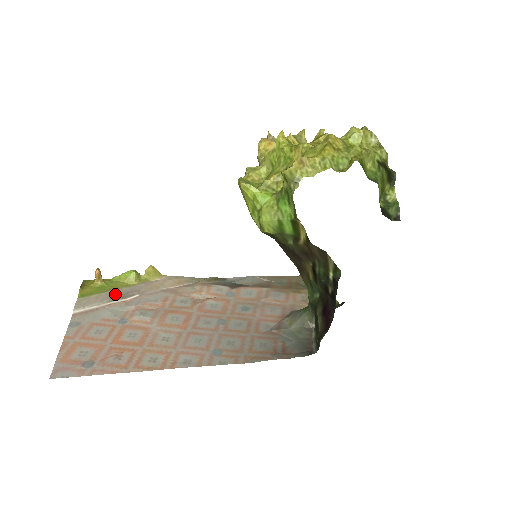
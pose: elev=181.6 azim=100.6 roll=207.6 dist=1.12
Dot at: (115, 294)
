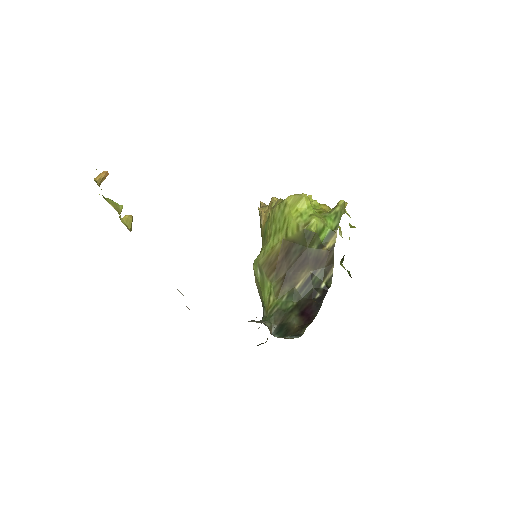
Dot at: occluded
